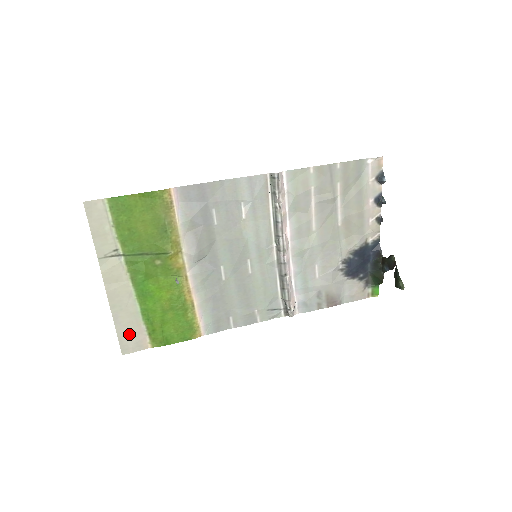
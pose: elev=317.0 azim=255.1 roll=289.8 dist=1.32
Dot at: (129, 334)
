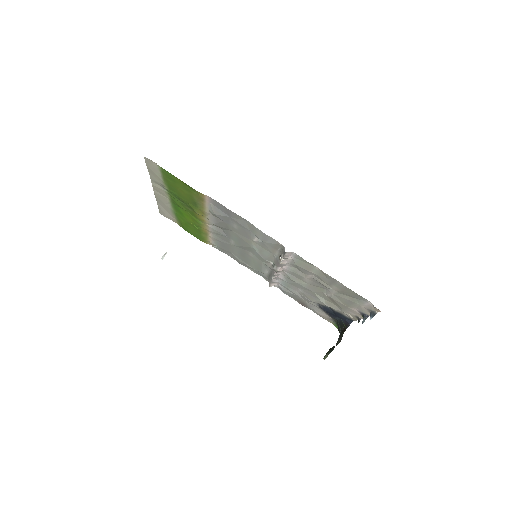
Dot at: (165, 211)
